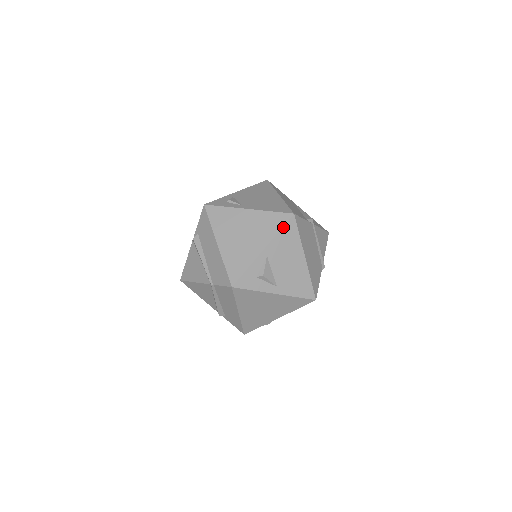
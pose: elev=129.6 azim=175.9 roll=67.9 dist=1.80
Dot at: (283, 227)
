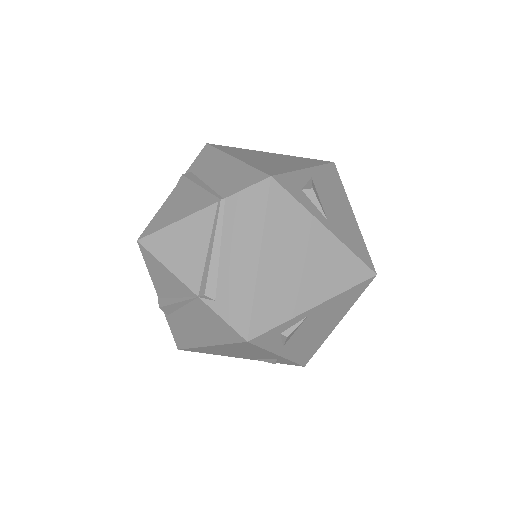
Dot at: (325, 165)
